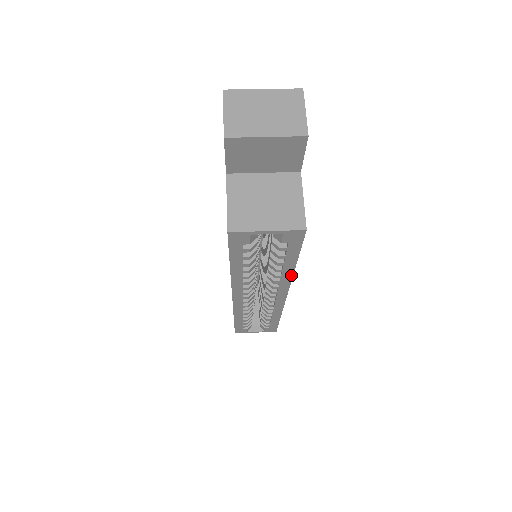
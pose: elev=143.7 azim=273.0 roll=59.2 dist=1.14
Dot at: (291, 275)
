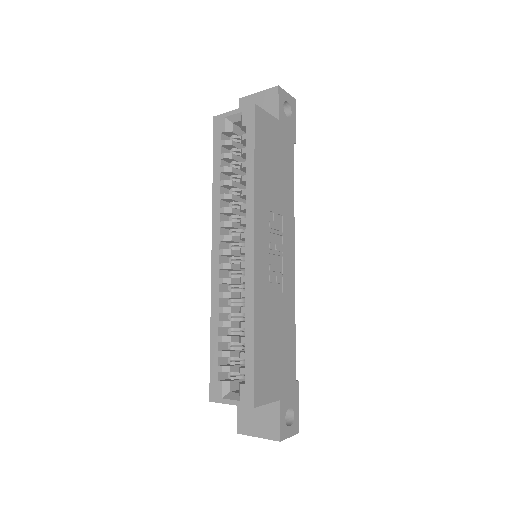
Dot at: (253, 188)
